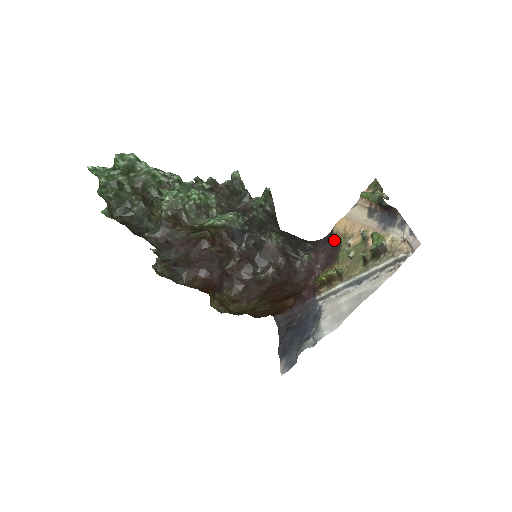
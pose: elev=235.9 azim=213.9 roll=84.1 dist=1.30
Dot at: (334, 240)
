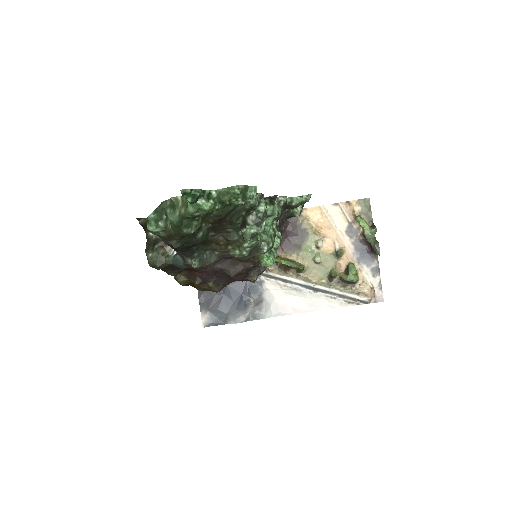
Dot at: (300, 224)
